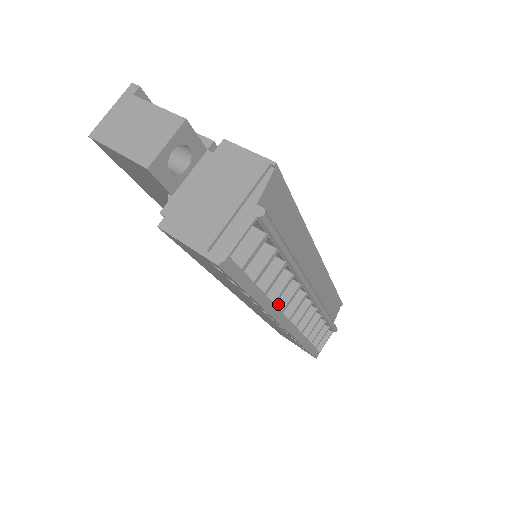
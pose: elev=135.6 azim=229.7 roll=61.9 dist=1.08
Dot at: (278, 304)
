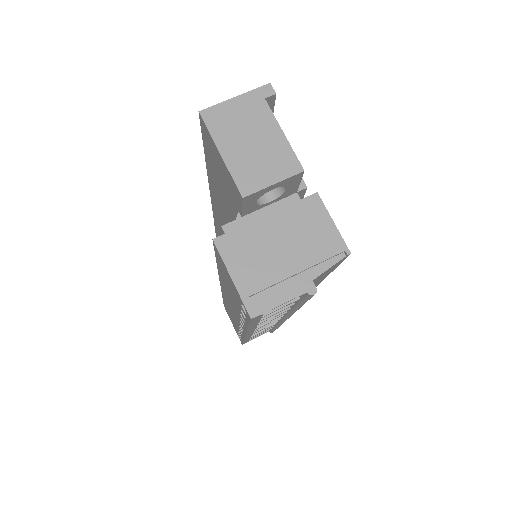
Dot at: occluded
